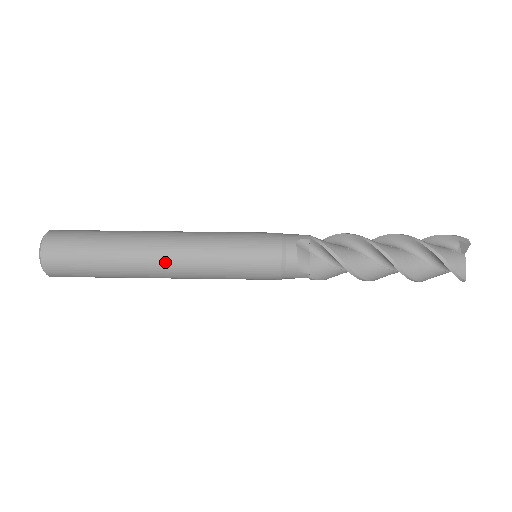
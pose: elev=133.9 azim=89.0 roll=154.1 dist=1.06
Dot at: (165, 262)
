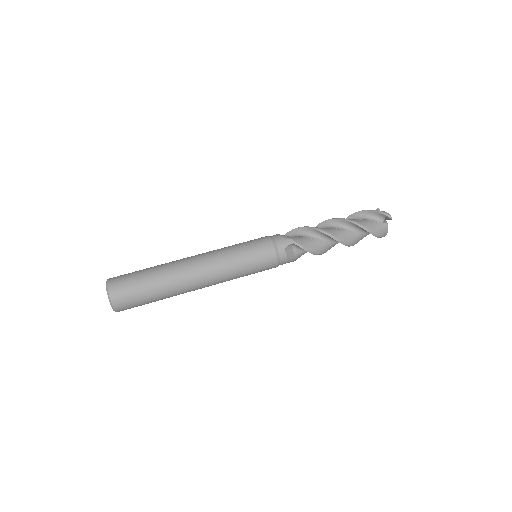
Dot at: (202, 286)
